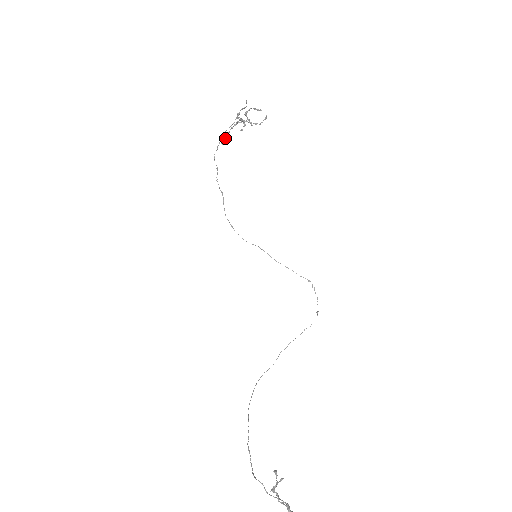
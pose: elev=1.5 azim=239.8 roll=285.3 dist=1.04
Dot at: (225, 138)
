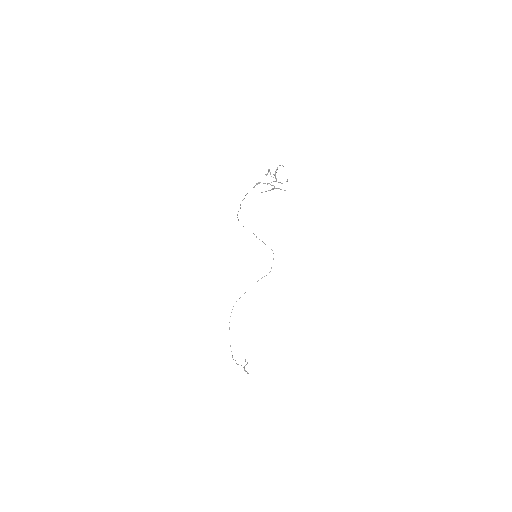
Dot at: (257, 184)
